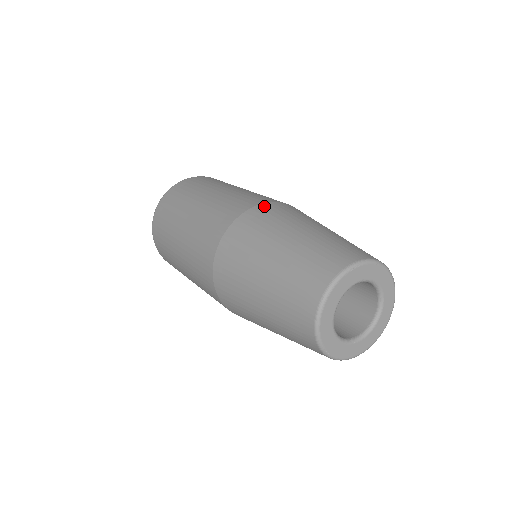
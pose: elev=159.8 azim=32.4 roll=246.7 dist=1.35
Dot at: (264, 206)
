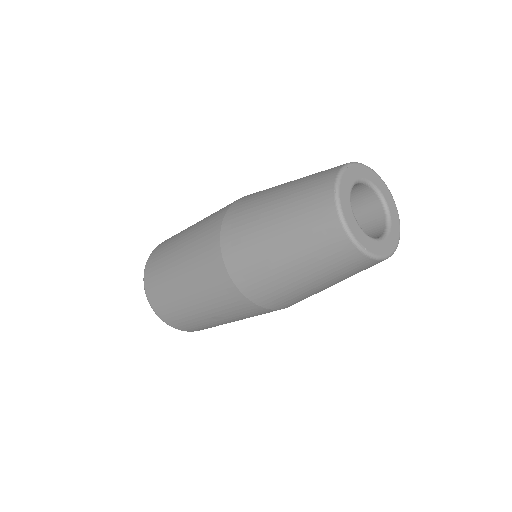
Dot at: occluded
